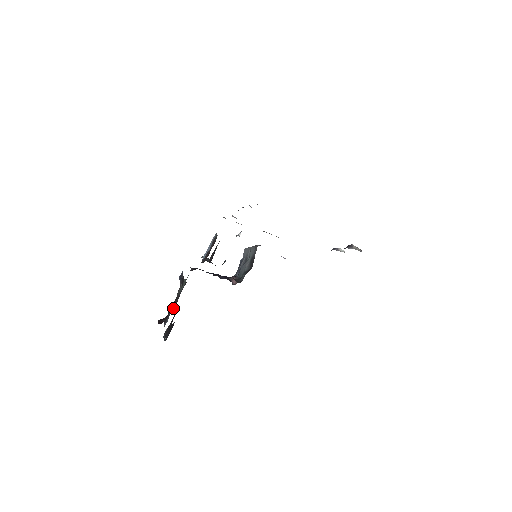
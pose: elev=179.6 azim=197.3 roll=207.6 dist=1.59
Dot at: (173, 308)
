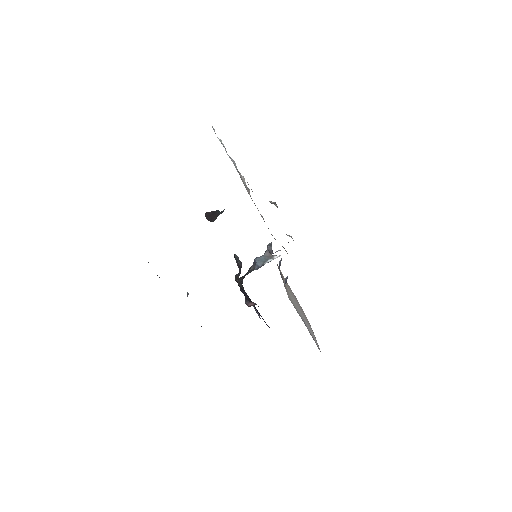
Dot at: occluded
